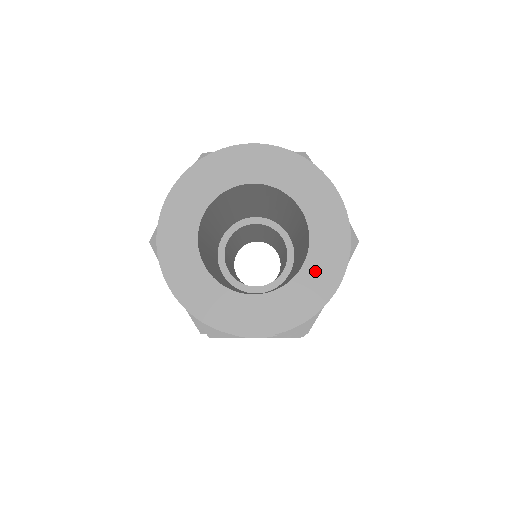
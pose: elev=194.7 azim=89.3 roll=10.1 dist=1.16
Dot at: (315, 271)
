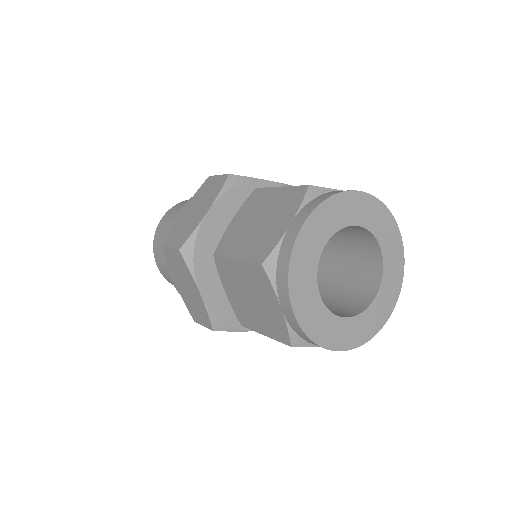
Dot at: (383, 299)
